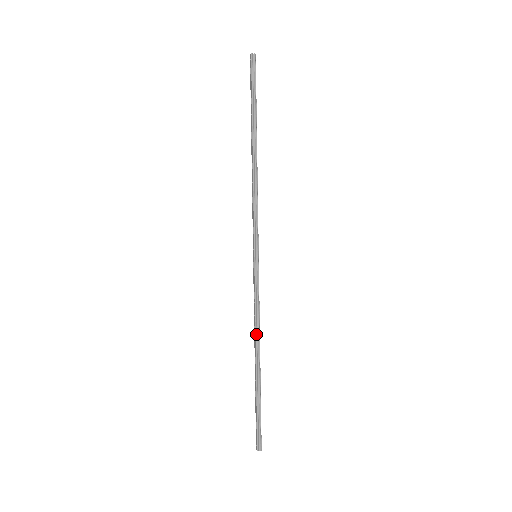
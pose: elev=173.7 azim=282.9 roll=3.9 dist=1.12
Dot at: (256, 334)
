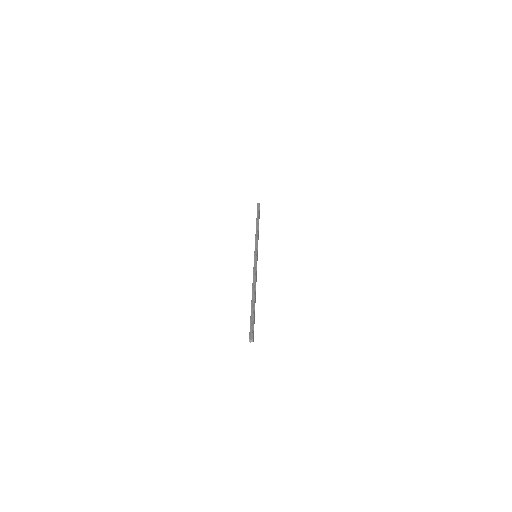
Dot at: (253, 283)
